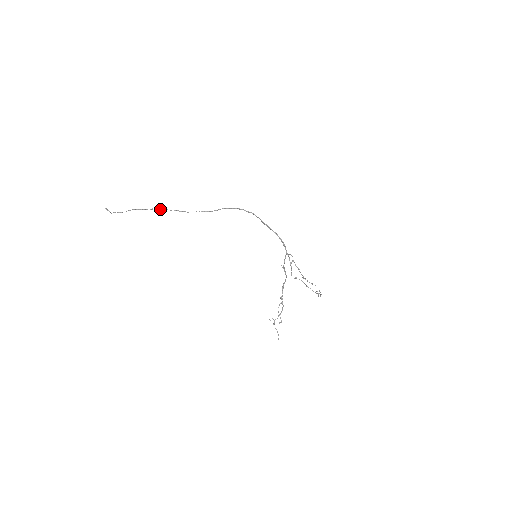
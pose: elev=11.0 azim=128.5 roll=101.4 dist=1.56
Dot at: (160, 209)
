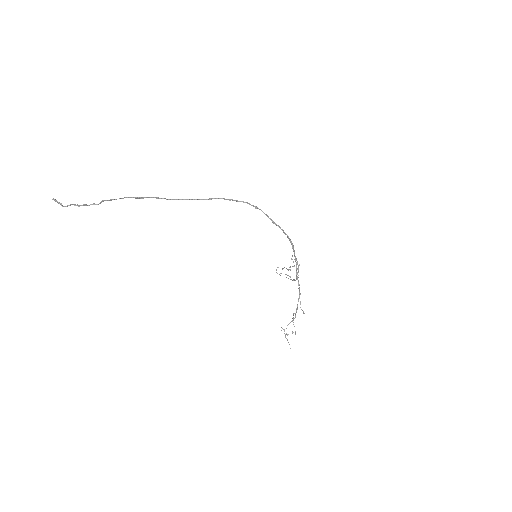
Dot at: (135, 197)
